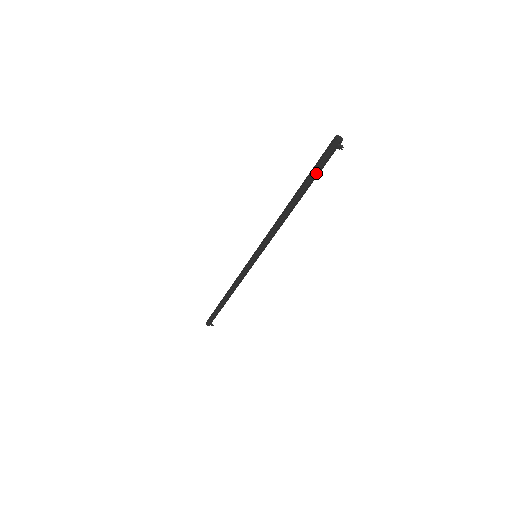
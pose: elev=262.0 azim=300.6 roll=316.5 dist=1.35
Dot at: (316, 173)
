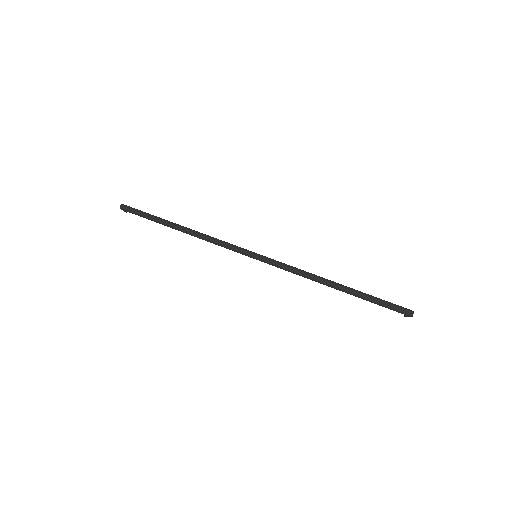
Dot at: occluded
